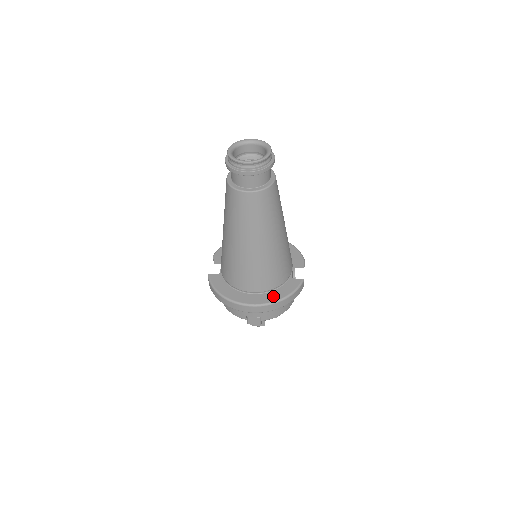
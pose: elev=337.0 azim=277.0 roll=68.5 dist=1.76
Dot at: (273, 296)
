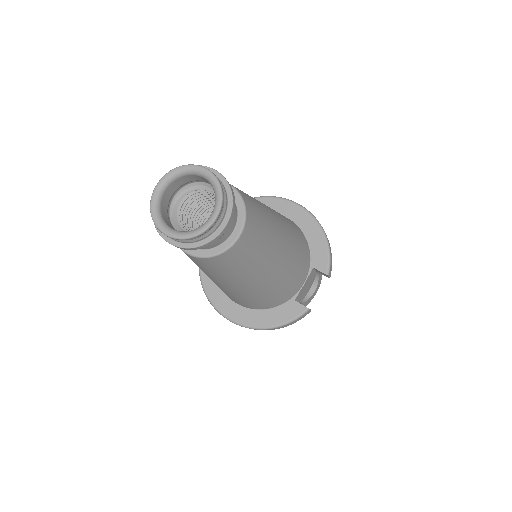
Dot at: (258, 319)
